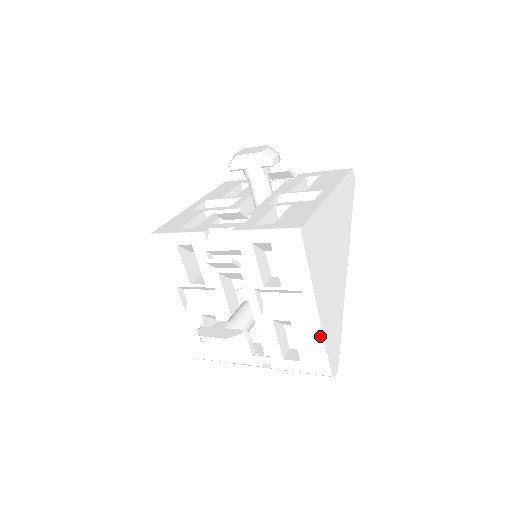
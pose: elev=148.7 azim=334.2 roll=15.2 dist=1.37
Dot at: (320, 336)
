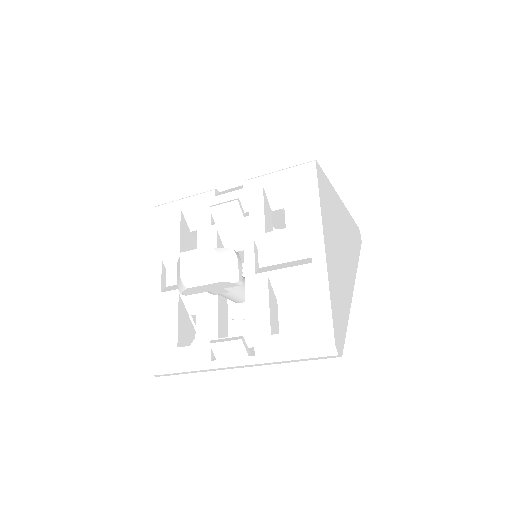
Dot at: (324, 283)
